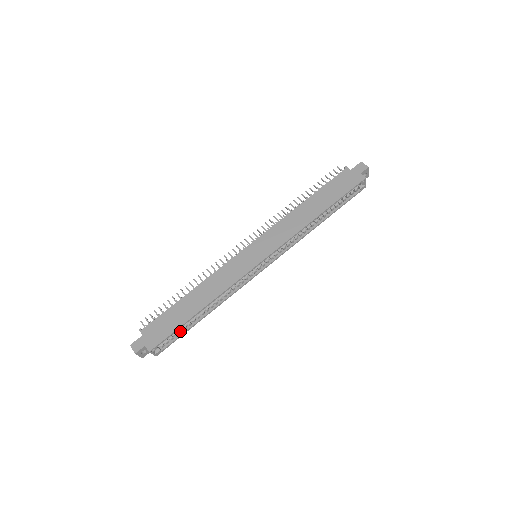
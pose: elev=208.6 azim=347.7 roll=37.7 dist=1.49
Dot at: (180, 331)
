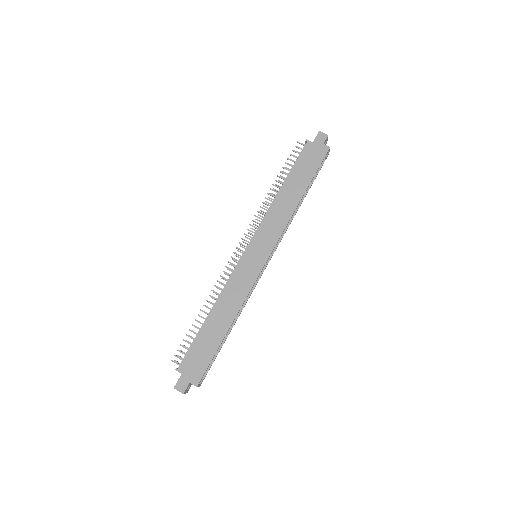
Dot at: occluded
